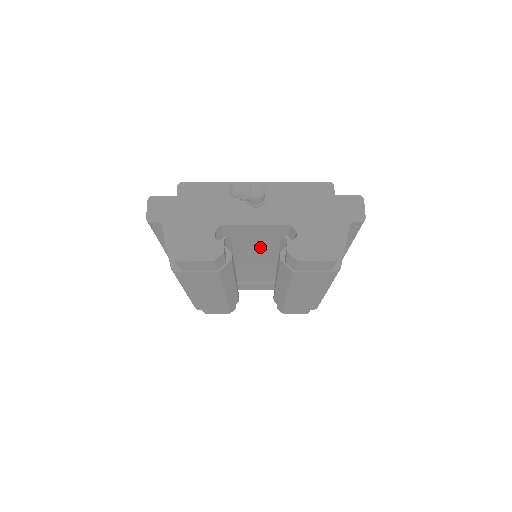
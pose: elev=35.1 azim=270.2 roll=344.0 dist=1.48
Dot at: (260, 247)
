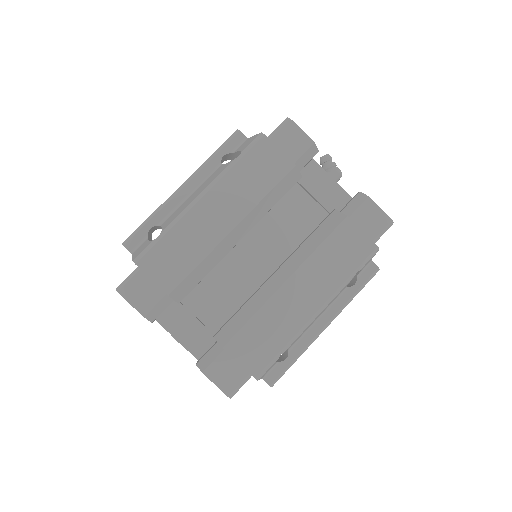
Dot at: (290, 227)
